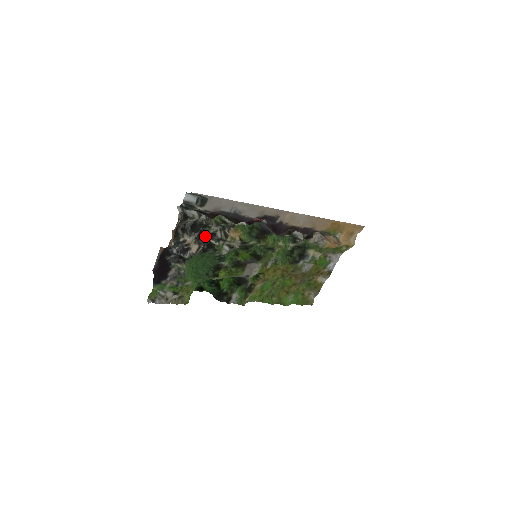
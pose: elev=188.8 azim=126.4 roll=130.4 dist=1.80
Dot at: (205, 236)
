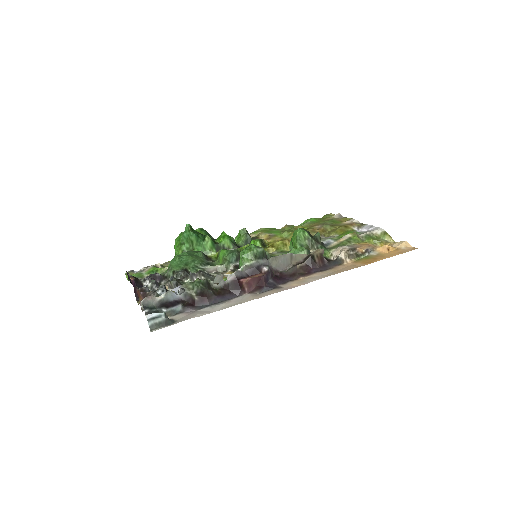
Dot at: (184, 282)
